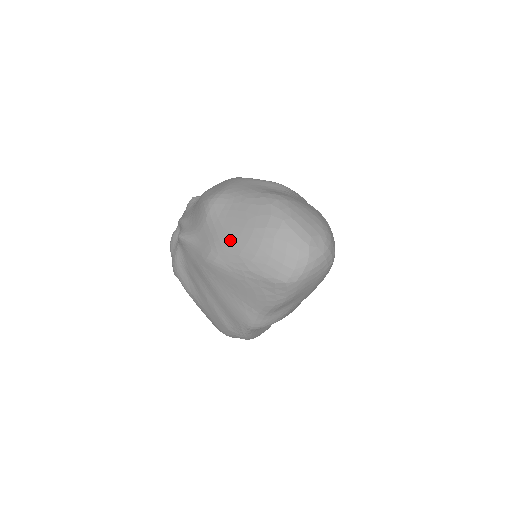
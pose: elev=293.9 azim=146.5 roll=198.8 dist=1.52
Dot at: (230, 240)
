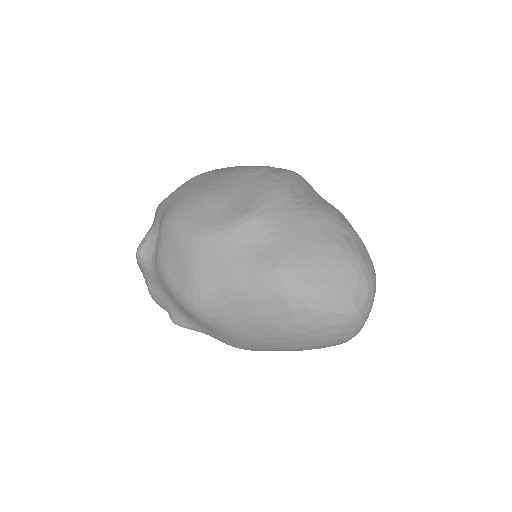
Dot at: (257, 341)
